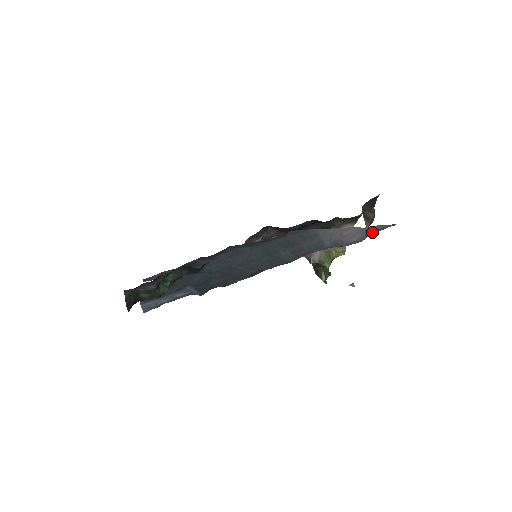
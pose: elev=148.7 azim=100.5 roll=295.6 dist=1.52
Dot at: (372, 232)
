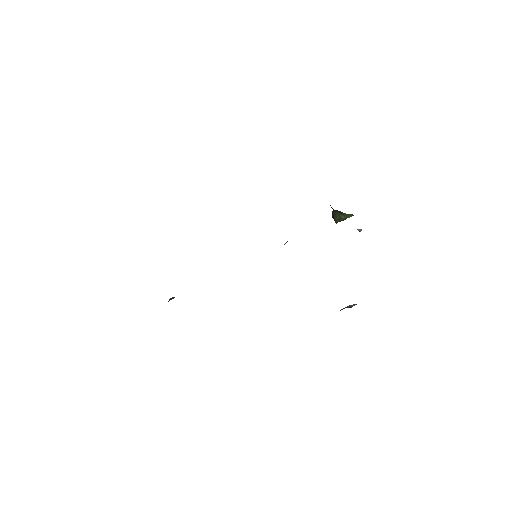
Dot at: occluded
